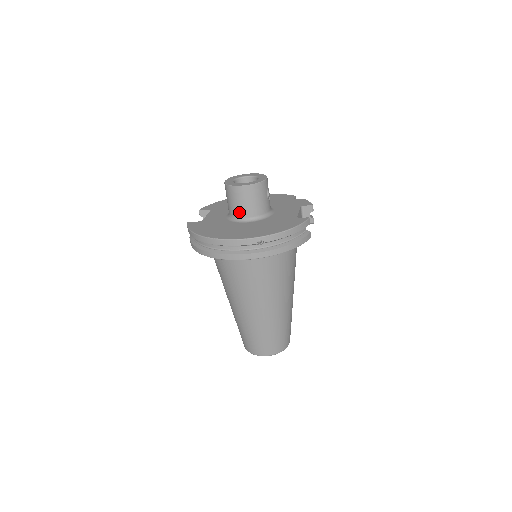
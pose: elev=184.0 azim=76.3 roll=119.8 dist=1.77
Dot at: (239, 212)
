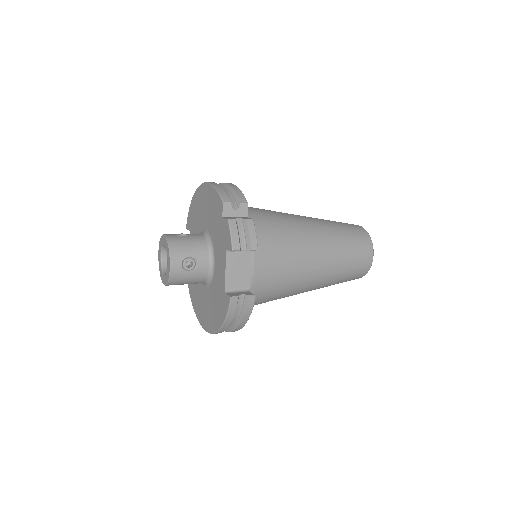
Dot at: occluded
